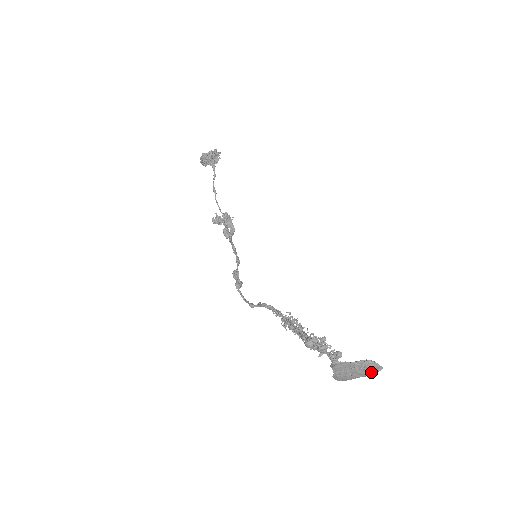
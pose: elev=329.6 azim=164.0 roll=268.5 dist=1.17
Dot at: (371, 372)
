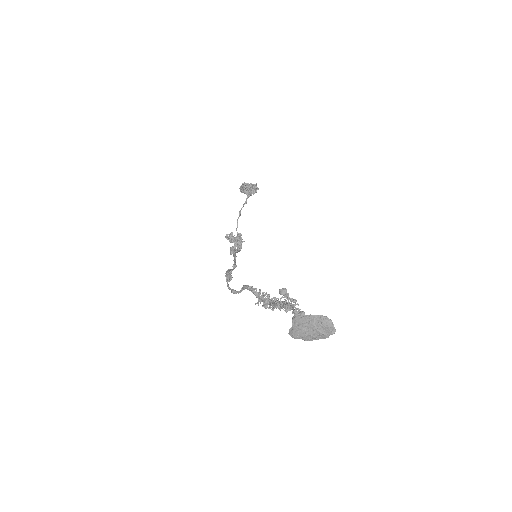
Dot at: (325, 332)
